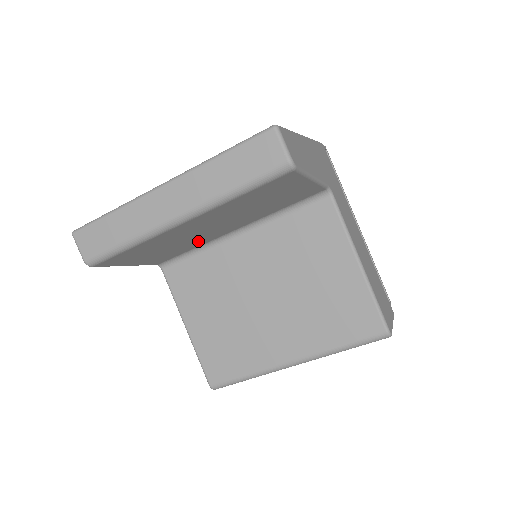
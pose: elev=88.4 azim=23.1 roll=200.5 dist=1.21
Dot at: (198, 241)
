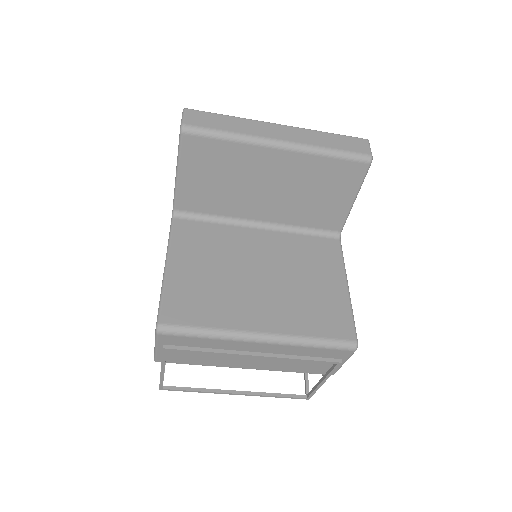
Dot at: (236, 203)
